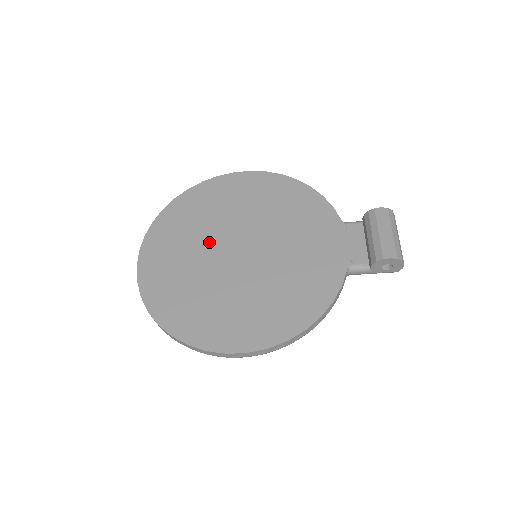
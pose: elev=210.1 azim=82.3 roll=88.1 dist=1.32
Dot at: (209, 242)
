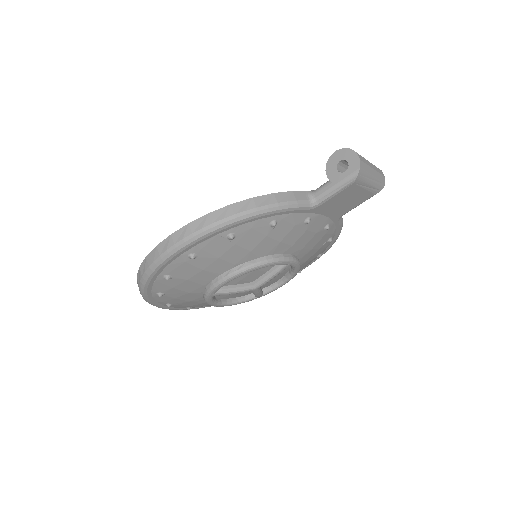
Dot at: occluded
